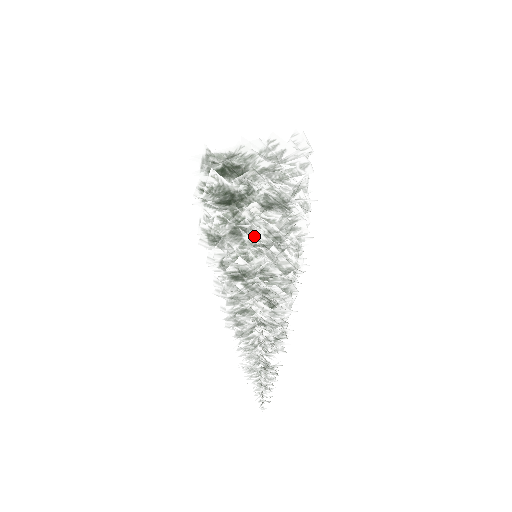
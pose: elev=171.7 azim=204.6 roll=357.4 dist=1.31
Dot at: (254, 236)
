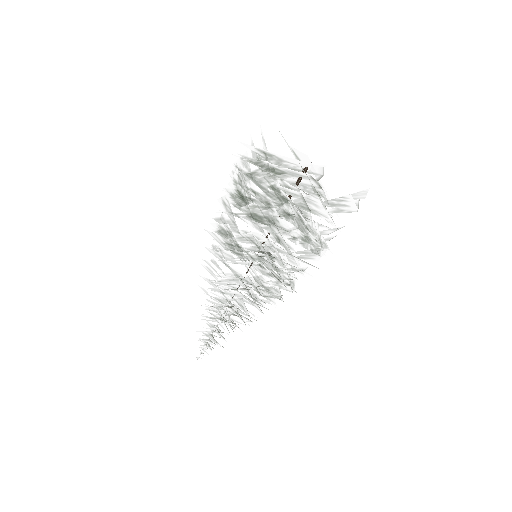
Dot at: (276, 266)
